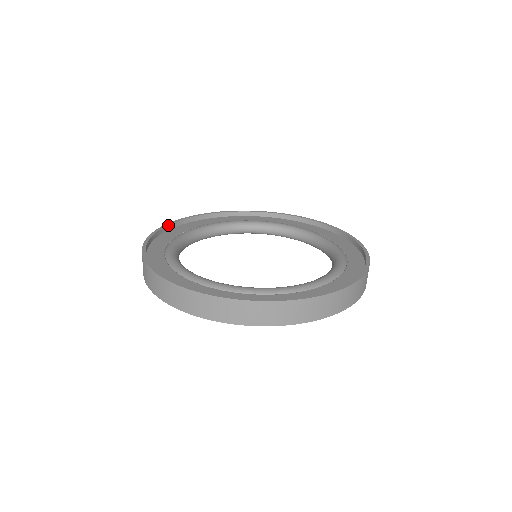
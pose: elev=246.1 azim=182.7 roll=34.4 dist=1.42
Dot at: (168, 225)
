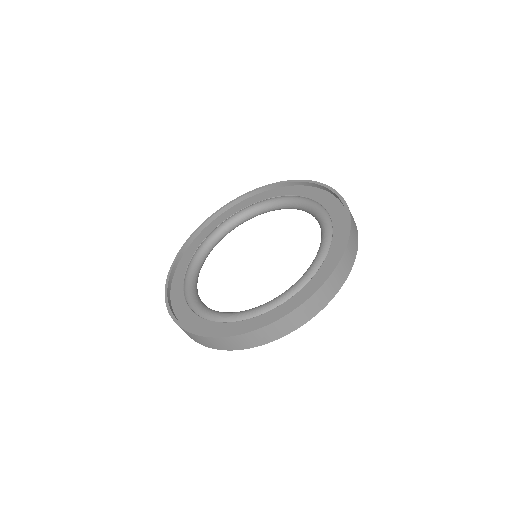
Dot at: (181, 250)
